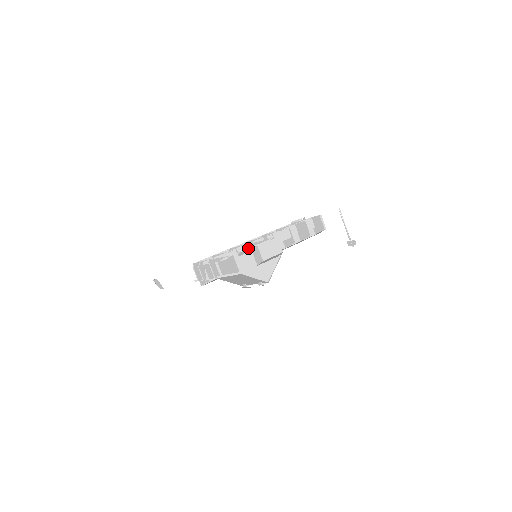
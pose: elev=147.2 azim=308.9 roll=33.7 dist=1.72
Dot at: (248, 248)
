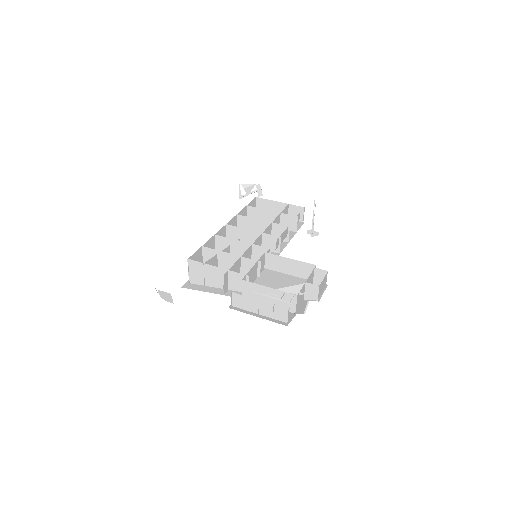
Dot at: occluded
